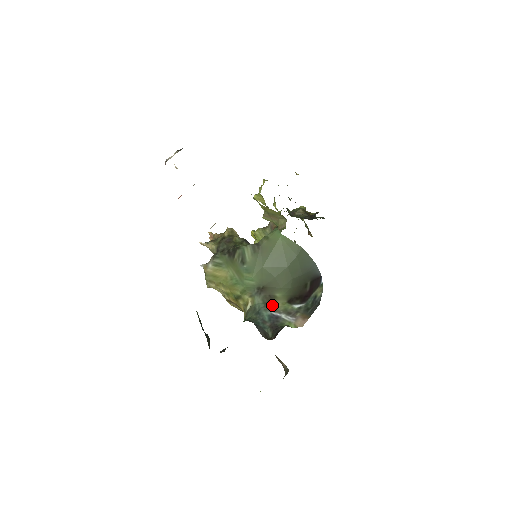
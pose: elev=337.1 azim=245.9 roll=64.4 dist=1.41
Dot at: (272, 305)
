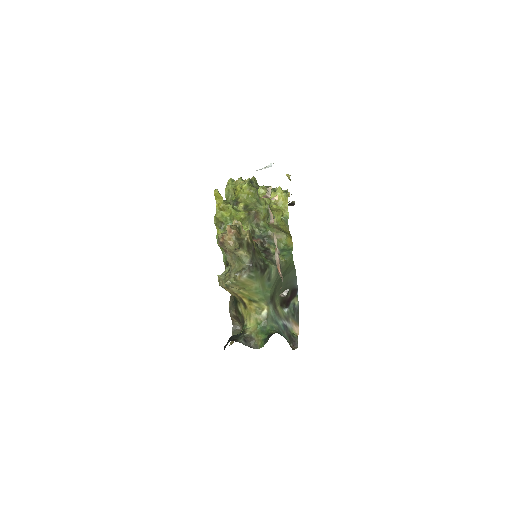
Dot at: (279, 313)
